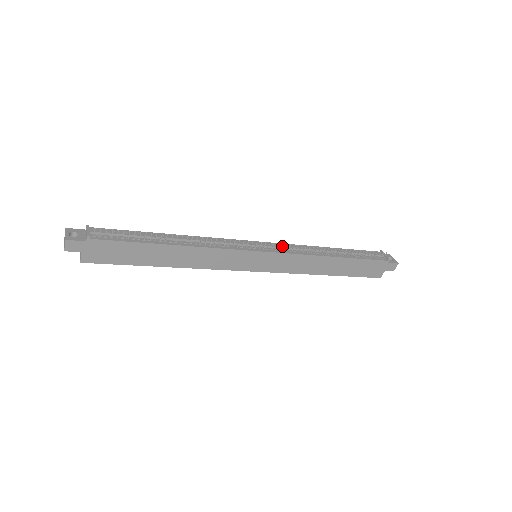
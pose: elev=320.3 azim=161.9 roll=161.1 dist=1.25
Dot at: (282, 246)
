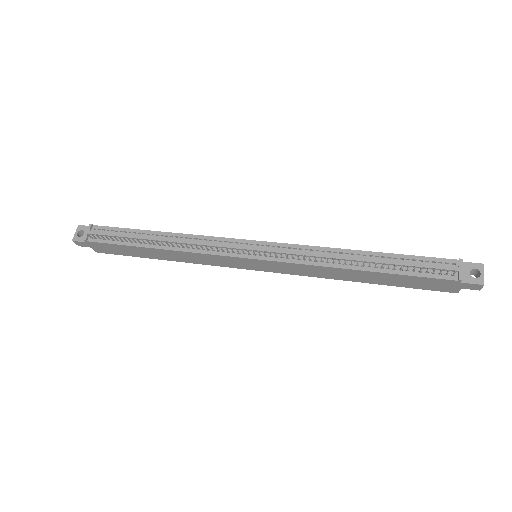
Dot at: (282, 251)
